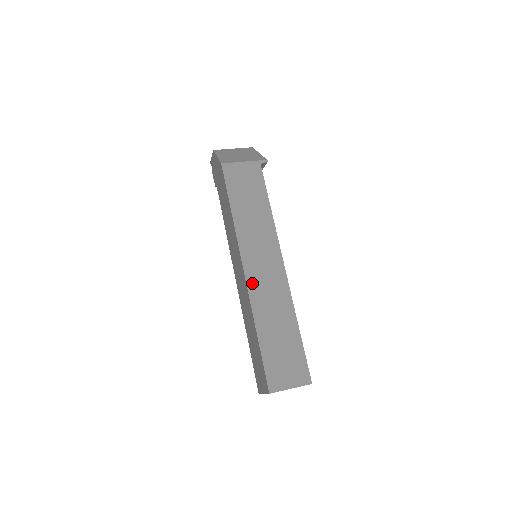
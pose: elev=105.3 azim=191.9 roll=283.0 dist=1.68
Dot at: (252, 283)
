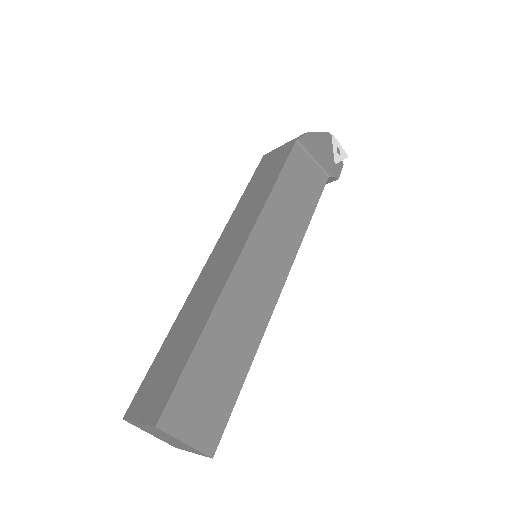
Dot at: (202, 277)
